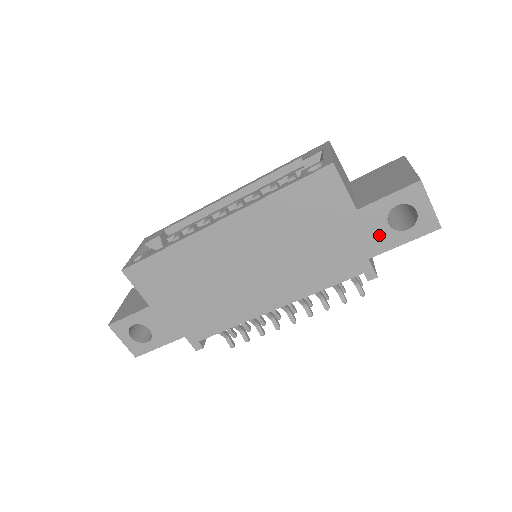
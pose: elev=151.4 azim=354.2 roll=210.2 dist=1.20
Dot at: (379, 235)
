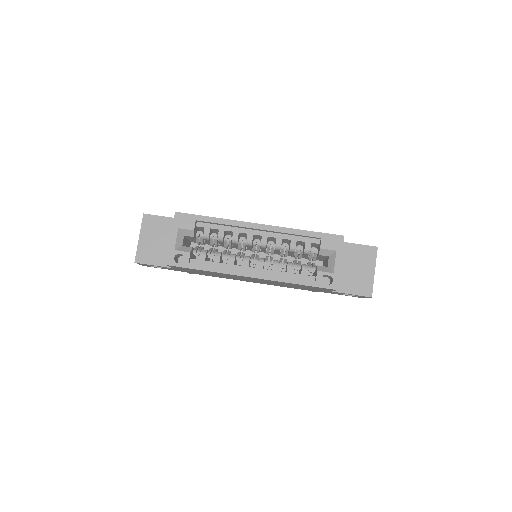
Dot at: occluded
